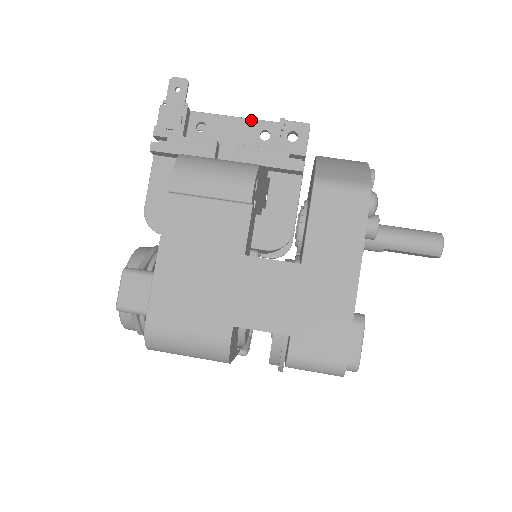
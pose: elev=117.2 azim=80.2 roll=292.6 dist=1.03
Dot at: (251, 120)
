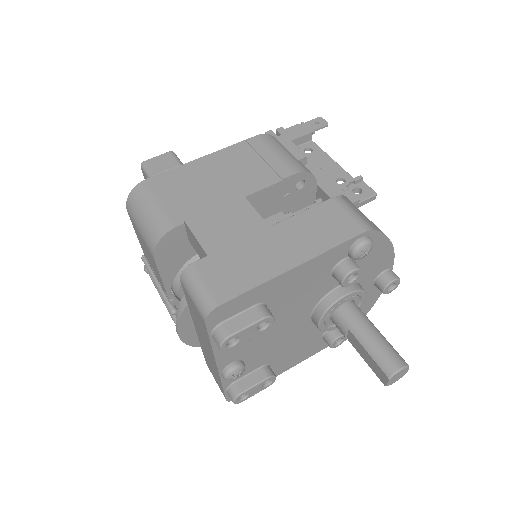
Dot at: (342, 169)
